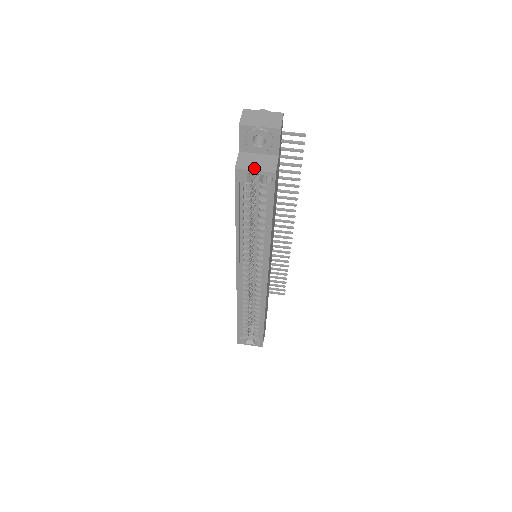
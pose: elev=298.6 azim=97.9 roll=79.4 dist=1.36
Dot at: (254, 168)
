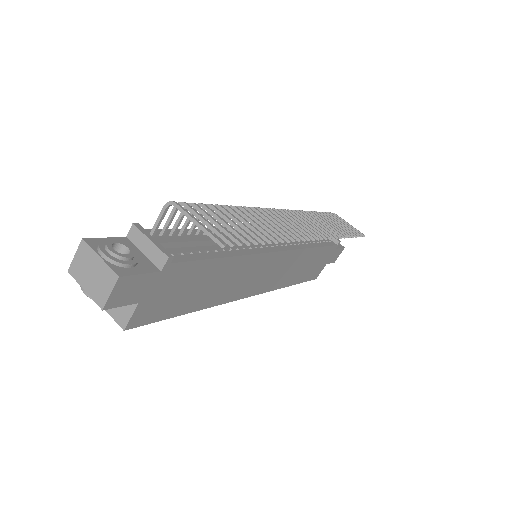
Dot at: occluded
